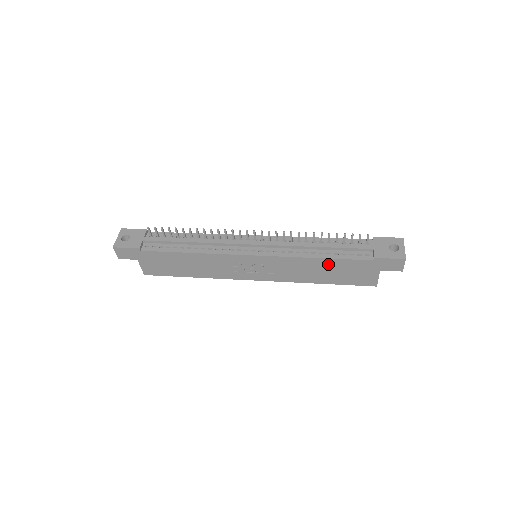
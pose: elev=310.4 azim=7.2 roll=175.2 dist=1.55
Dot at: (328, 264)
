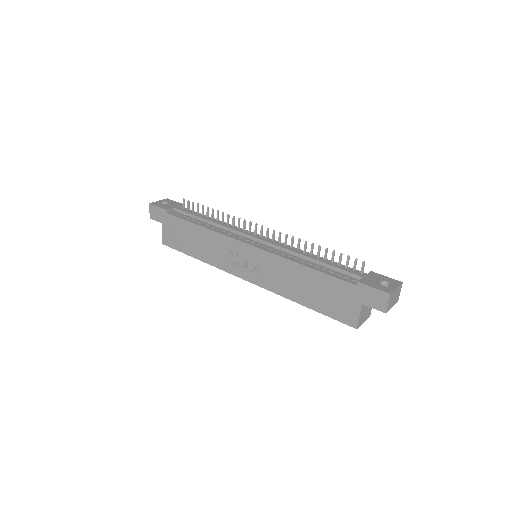
Dot at: (312, 277)
